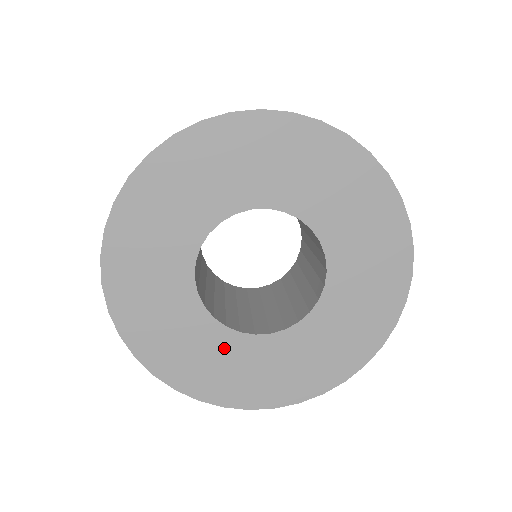
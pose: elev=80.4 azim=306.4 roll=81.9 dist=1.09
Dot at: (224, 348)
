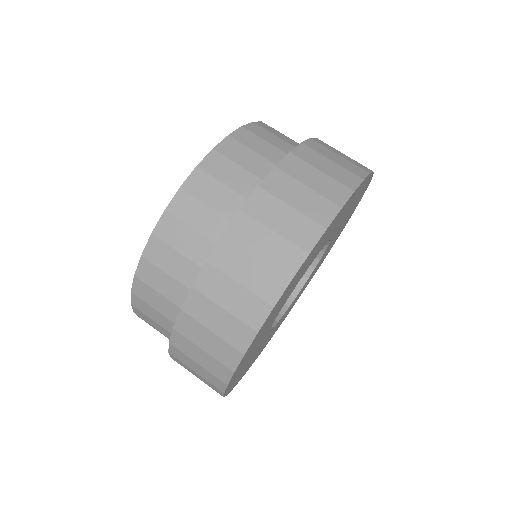
Dot at: occluded
